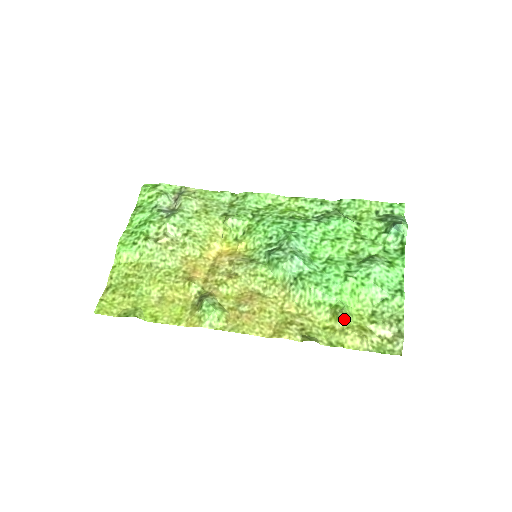
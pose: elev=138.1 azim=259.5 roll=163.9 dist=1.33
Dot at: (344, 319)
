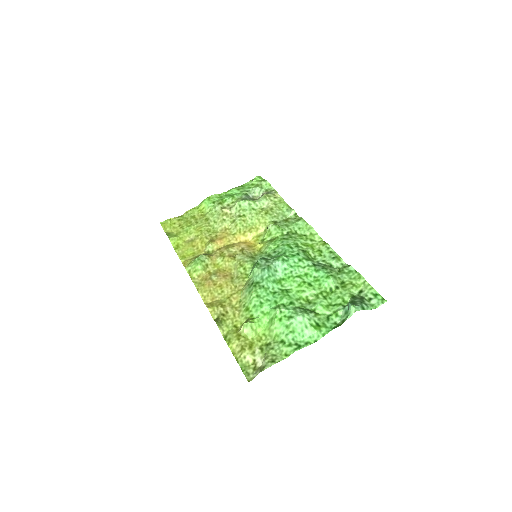
Dot at: (245, 328)
